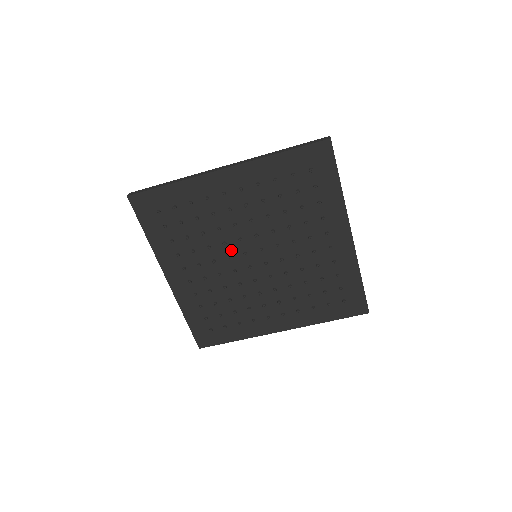
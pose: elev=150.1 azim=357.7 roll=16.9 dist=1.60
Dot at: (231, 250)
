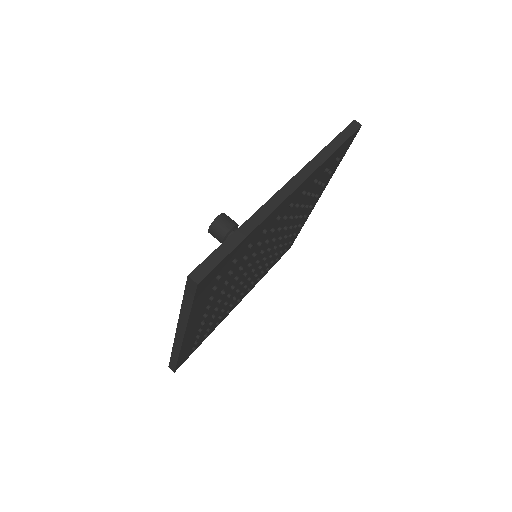
Dot at: (244, 282)
